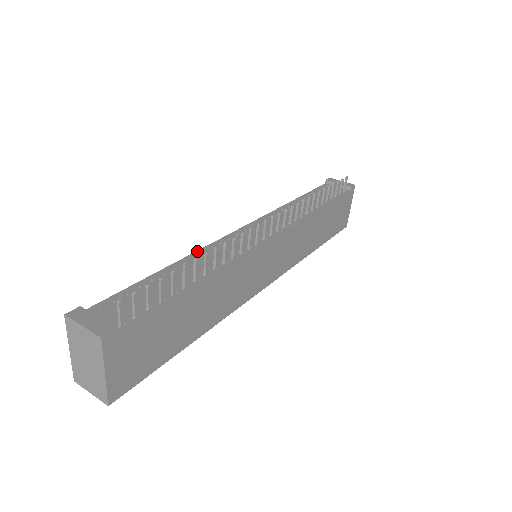
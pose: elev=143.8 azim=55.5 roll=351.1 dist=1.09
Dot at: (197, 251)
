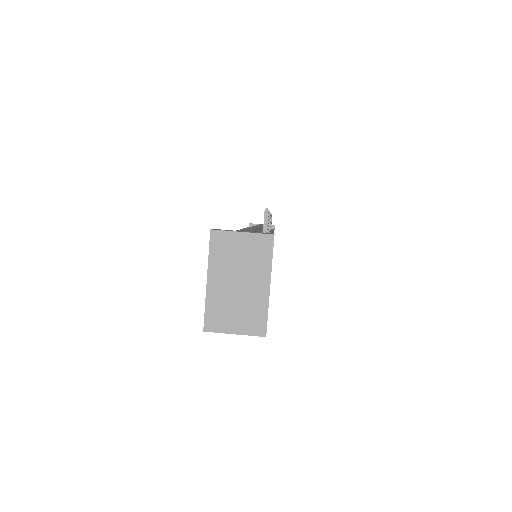
Dot at: occluded
